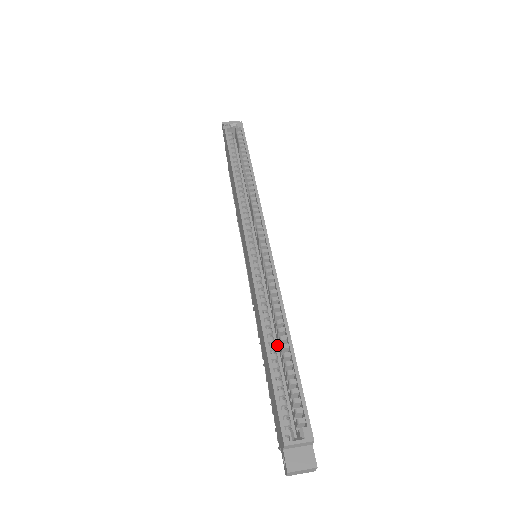
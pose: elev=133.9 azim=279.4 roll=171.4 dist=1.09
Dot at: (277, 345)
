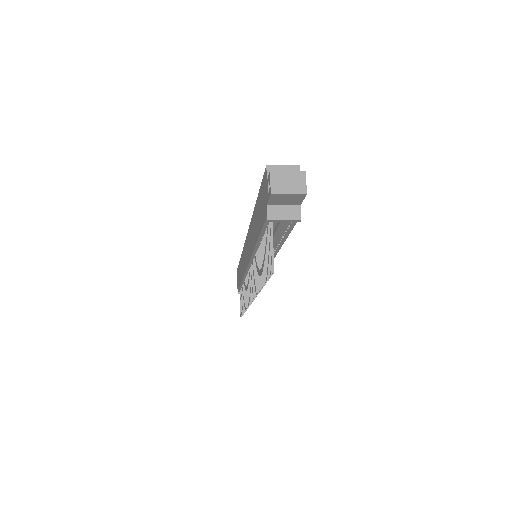
Dot at: occluded
